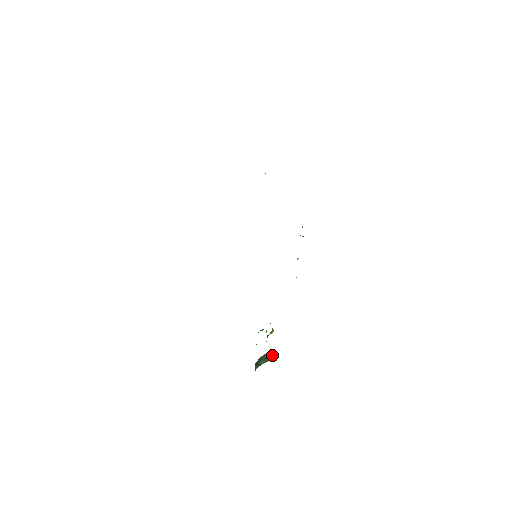
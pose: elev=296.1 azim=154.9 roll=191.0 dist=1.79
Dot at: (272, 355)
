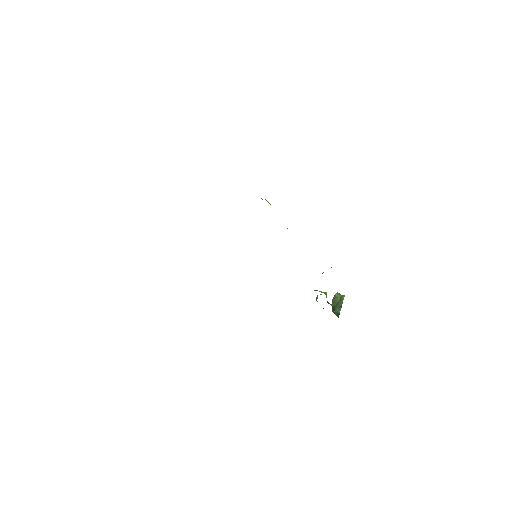
Dot at: (339, 299)
